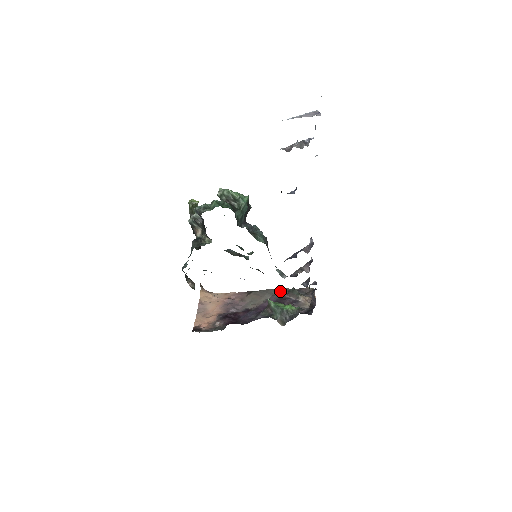
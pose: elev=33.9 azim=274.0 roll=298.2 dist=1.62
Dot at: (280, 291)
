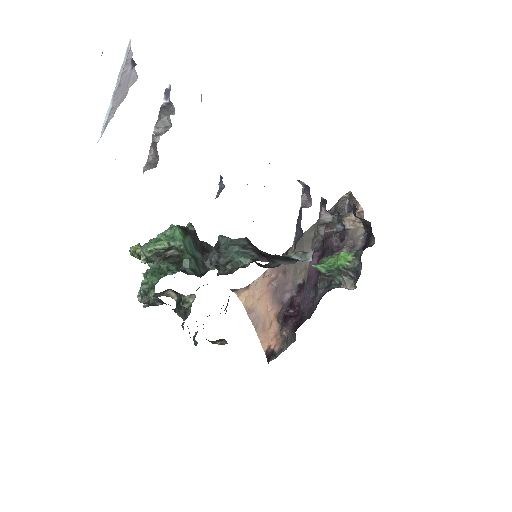
Dot at: (315, 228)
